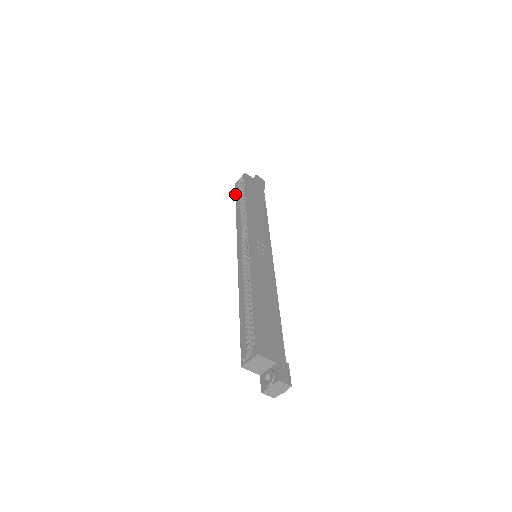
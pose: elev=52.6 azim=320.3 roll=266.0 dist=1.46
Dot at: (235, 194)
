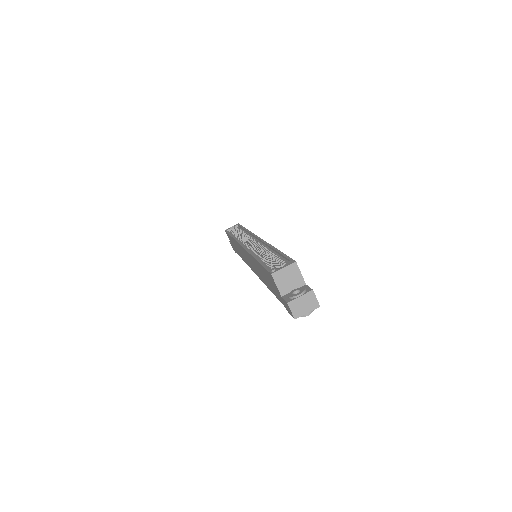
Dot at: (227, 232)
